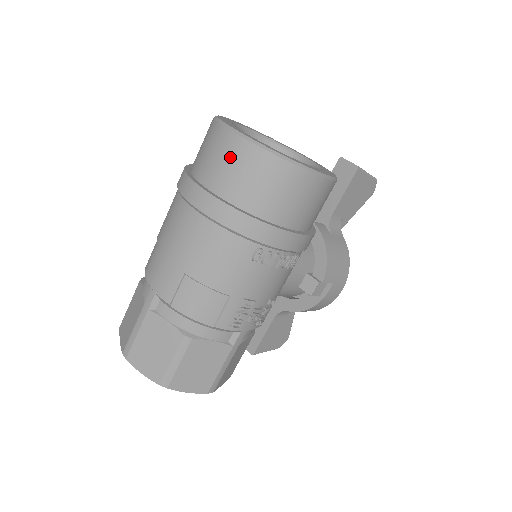
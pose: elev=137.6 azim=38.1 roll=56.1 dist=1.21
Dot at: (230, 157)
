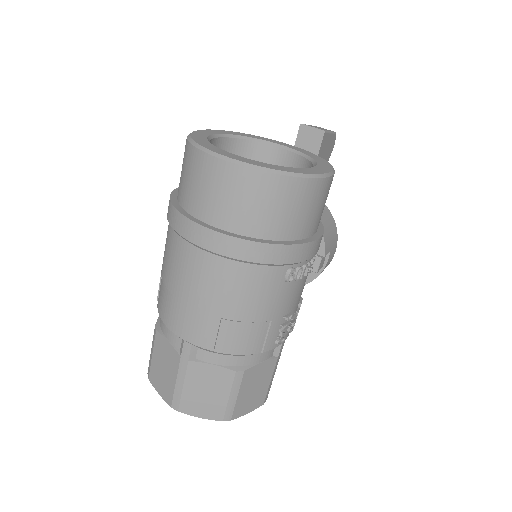
Dot at: (238, 191)
